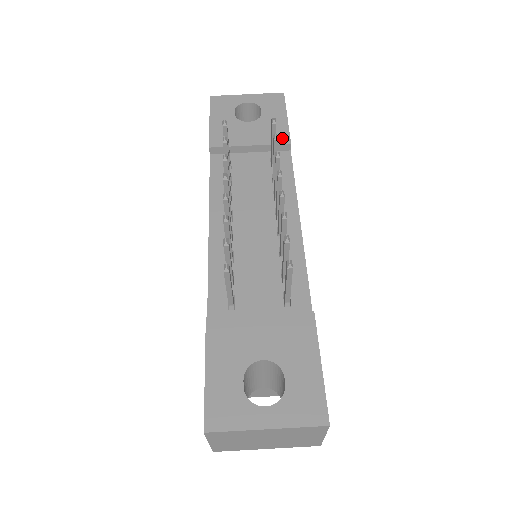
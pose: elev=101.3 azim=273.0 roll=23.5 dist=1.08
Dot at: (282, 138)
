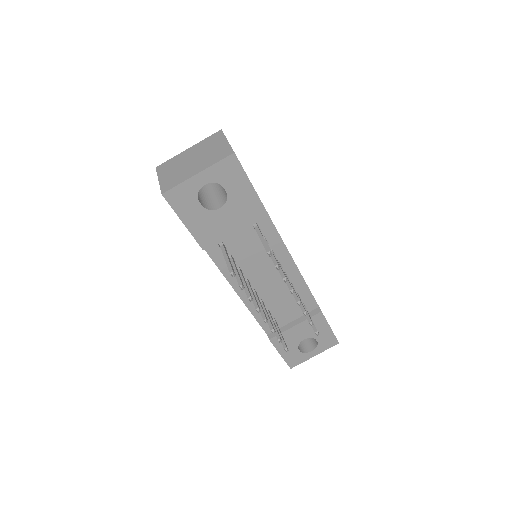
Dot at: (258, 212)
